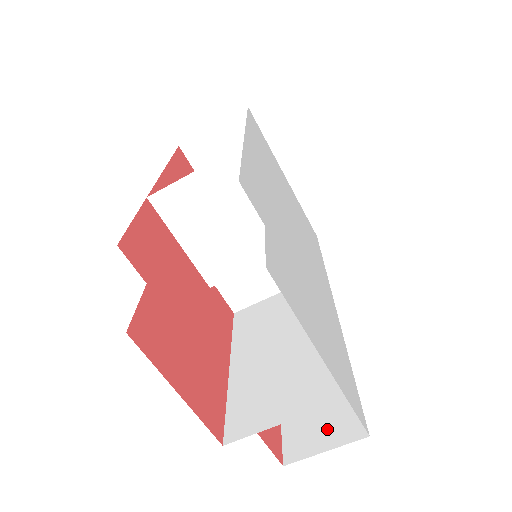
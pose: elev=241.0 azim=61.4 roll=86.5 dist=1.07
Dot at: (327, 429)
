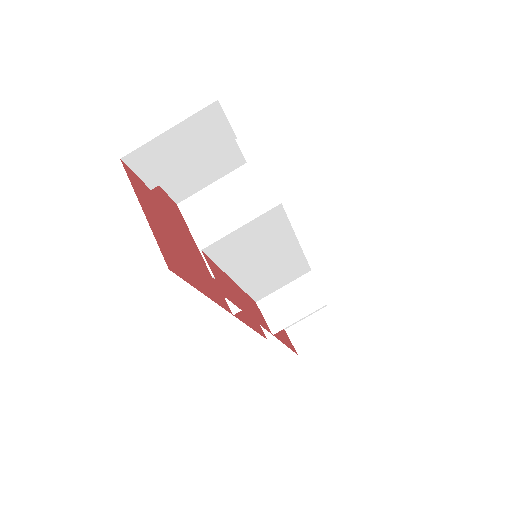
Dot at: occluded
